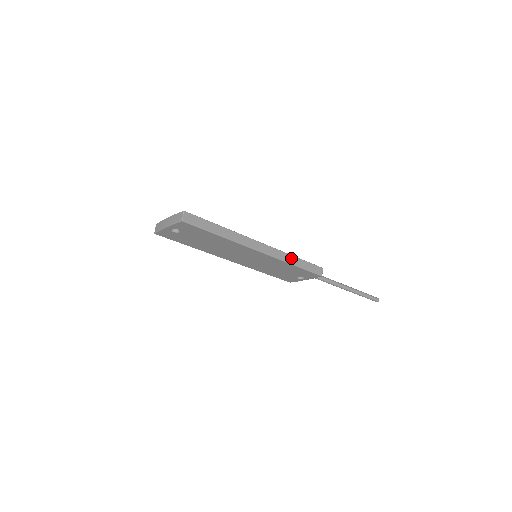
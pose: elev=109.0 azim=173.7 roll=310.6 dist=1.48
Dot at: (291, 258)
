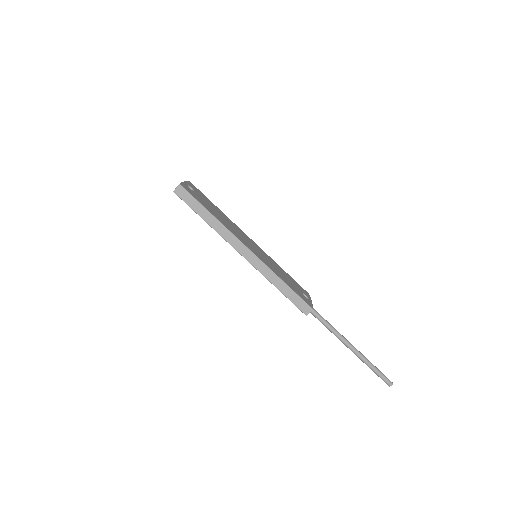
Dot at: (276, 279)
